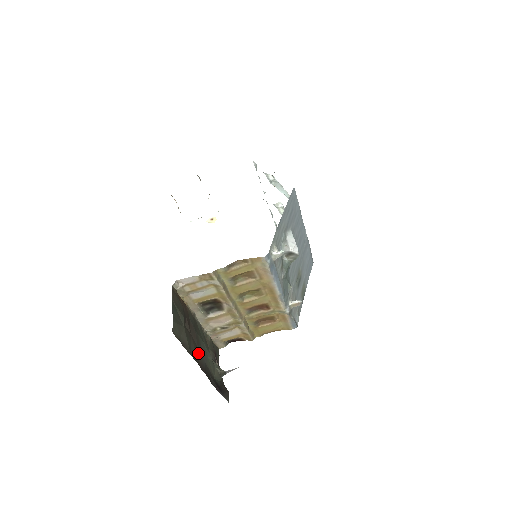
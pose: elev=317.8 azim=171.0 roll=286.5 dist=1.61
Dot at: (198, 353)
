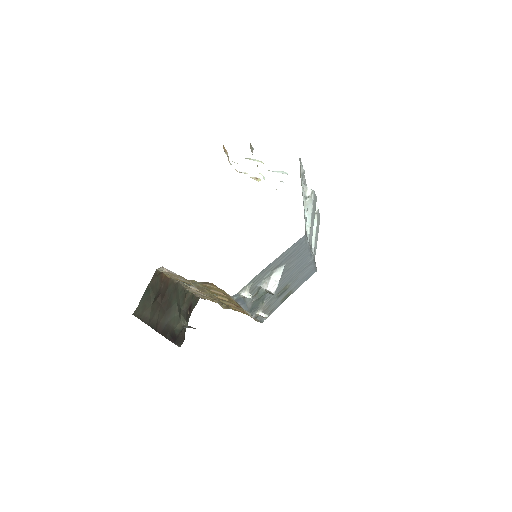
Dot at: (163, 317)
